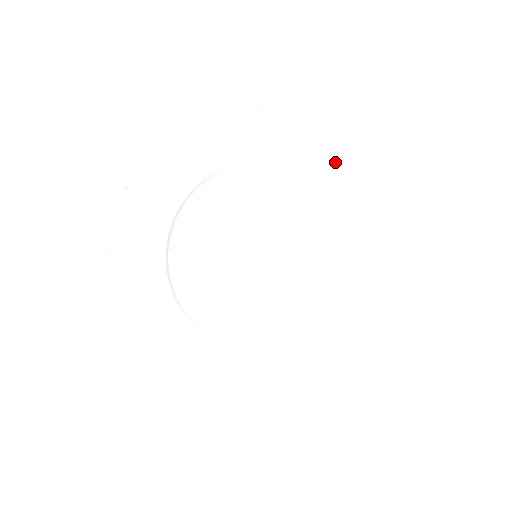
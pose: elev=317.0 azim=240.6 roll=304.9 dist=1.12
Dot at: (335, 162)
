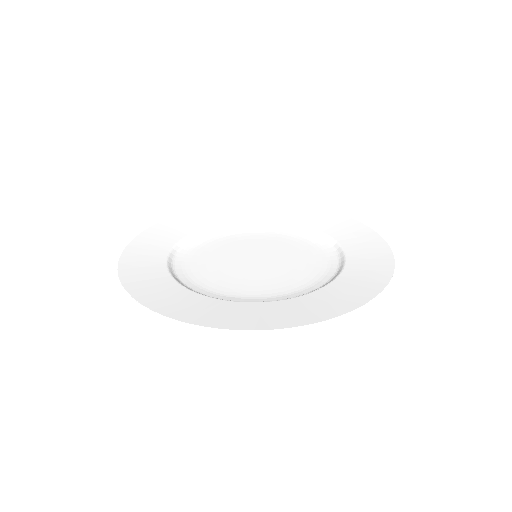
Dot at: (371, 236)
